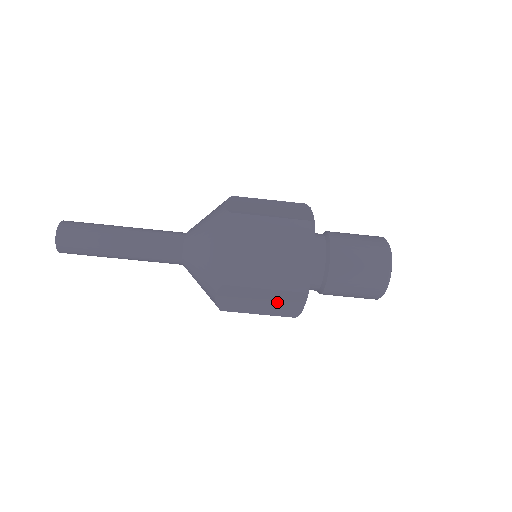
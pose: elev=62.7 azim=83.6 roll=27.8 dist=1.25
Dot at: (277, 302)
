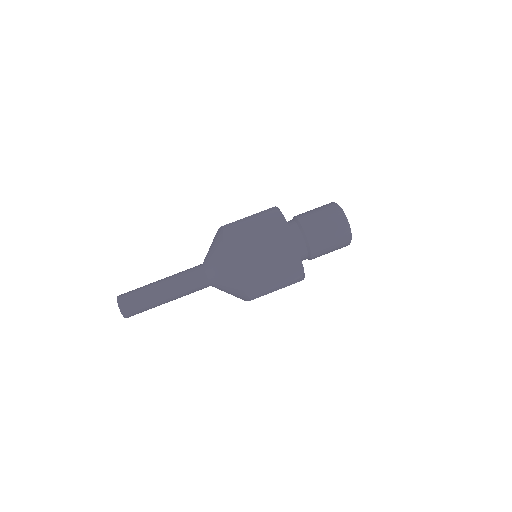
Dot at: (267, 228)
